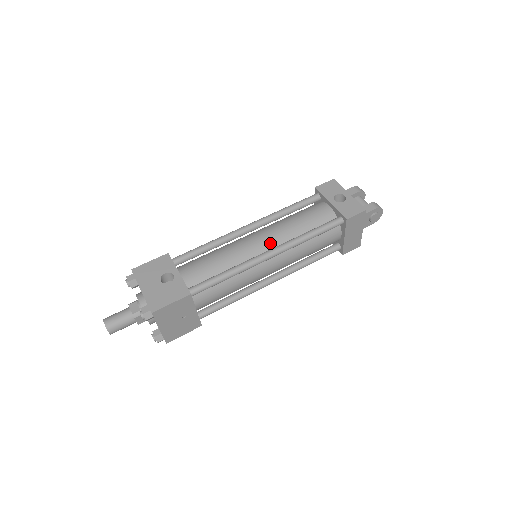
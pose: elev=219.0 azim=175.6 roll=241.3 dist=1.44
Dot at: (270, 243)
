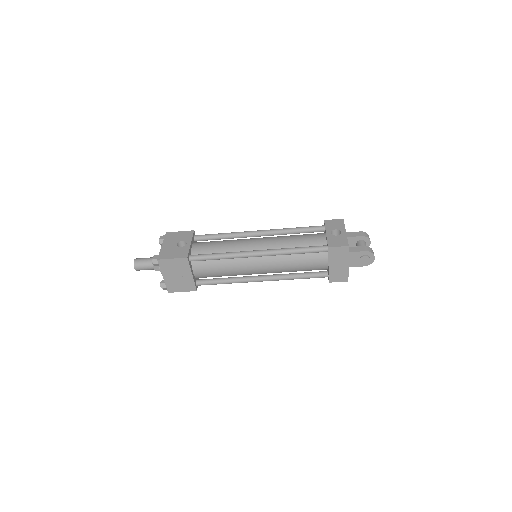
Dot at: (264, 247)
